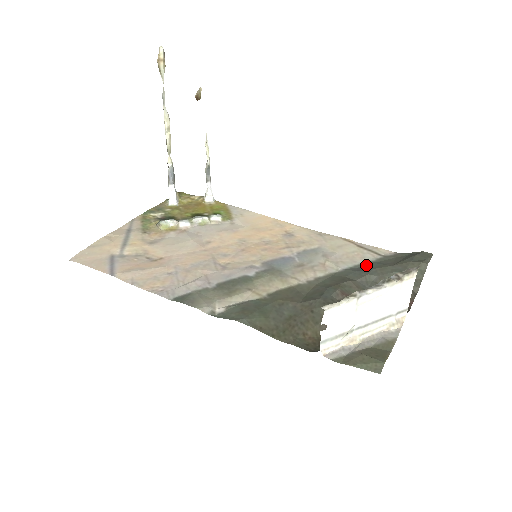
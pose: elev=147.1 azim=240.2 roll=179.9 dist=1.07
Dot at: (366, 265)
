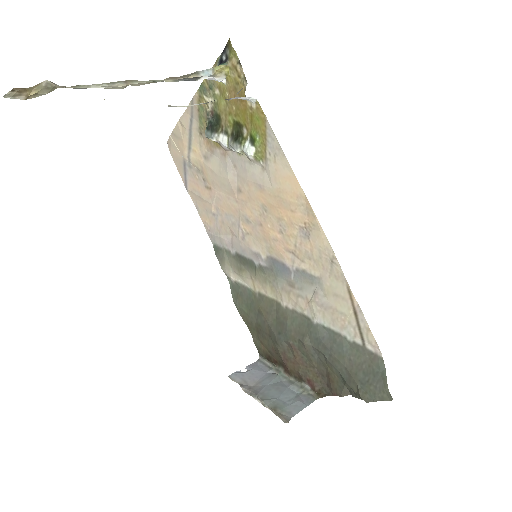
Dot at: (334, 339)
